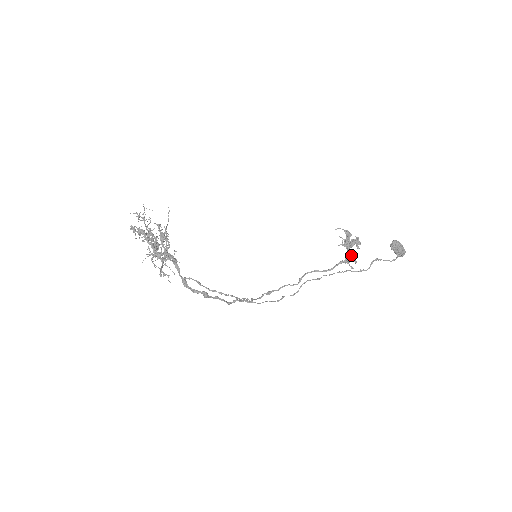
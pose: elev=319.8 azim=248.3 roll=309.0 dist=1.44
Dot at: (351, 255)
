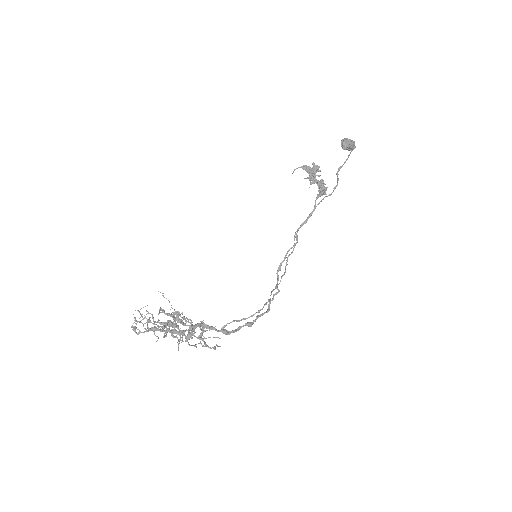
Dot at: (325, 187)
